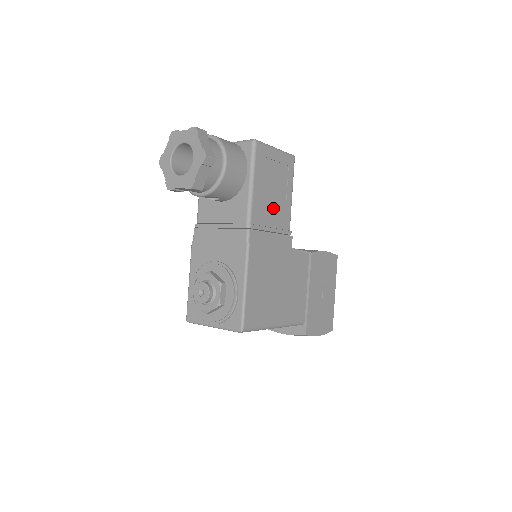
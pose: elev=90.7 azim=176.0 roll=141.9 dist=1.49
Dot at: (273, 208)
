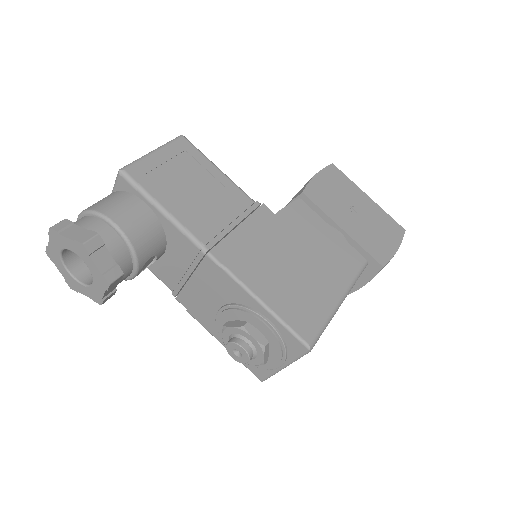
Dot at: (213, 204)
